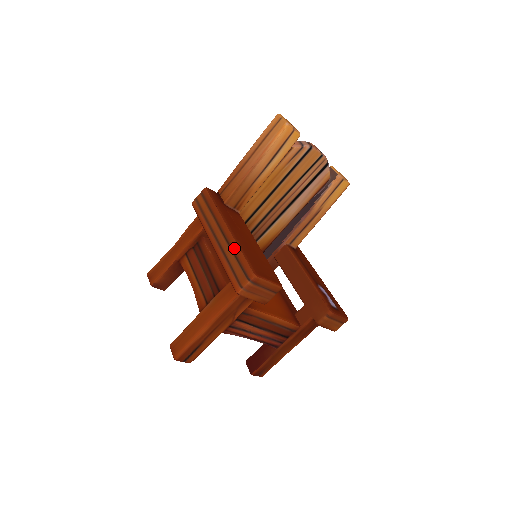
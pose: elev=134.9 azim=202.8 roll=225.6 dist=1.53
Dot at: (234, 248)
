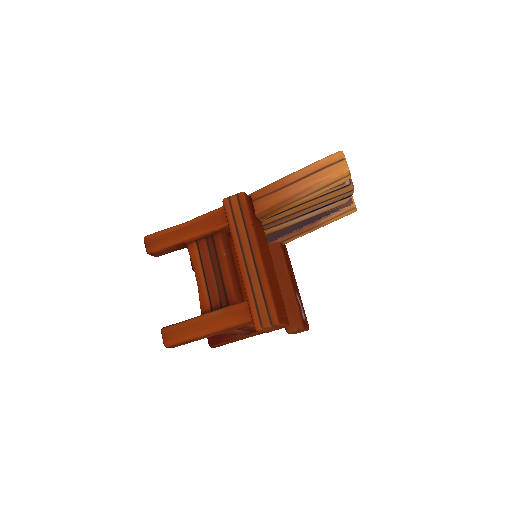
Dot at: (263, 283)
